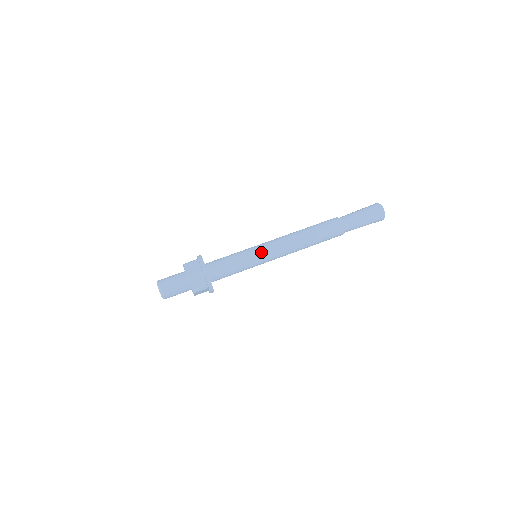
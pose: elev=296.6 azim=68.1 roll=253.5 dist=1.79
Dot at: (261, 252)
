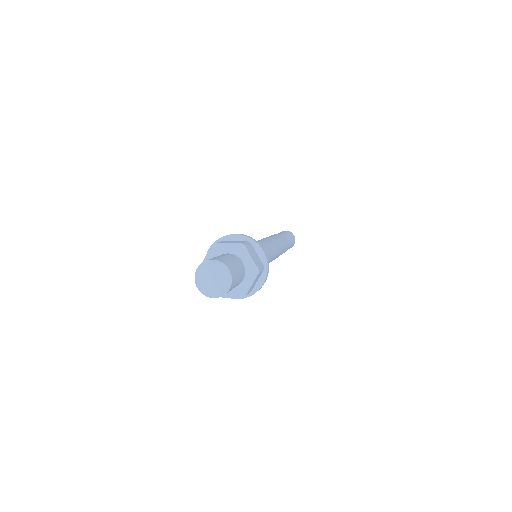
Dot at: occluded
